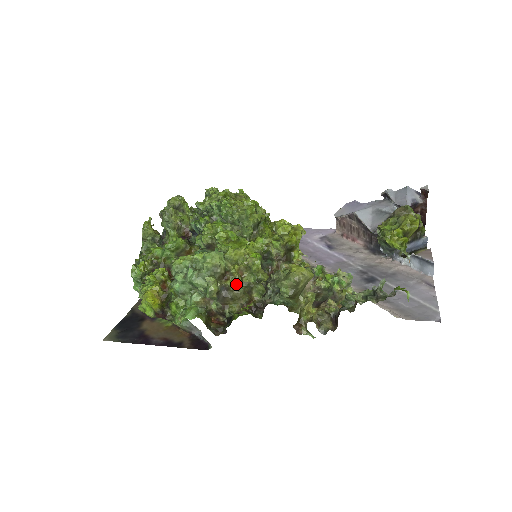
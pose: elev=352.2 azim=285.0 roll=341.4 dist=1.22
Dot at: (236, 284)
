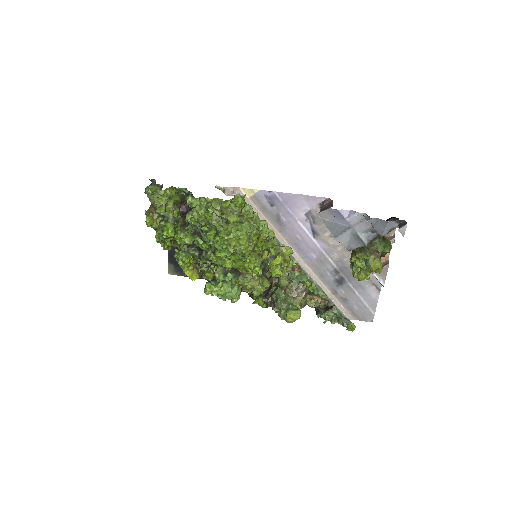
Dot at: occluded
